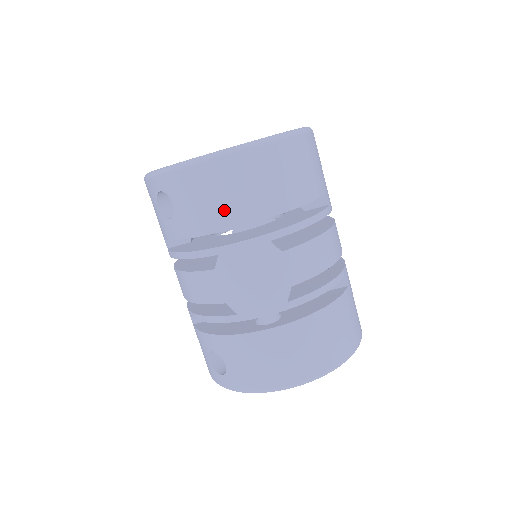
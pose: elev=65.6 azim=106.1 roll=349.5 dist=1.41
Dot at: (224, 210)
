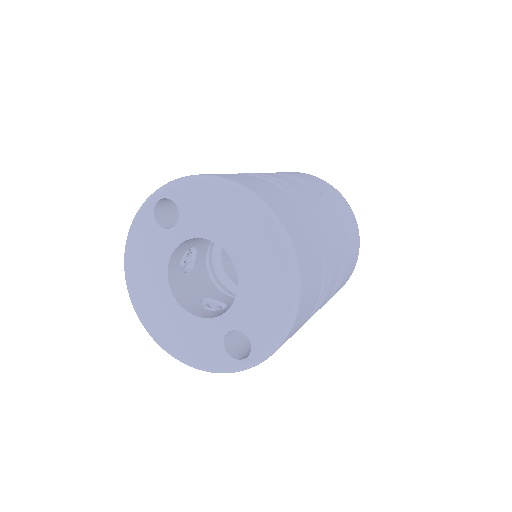
Dot at: occluded
